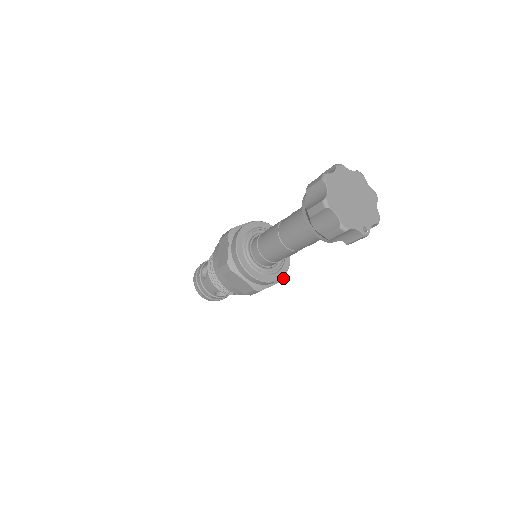
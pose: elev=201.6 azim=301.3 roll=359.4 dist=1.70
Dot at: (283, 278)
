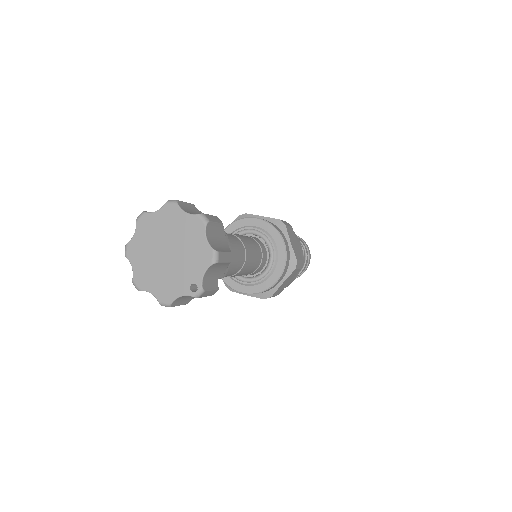
Dot at: (294, 266)
